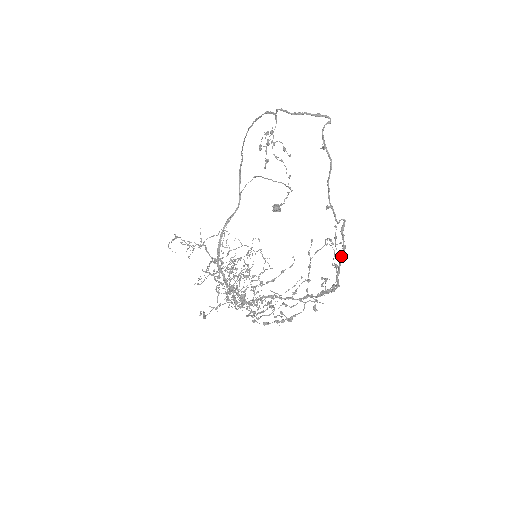
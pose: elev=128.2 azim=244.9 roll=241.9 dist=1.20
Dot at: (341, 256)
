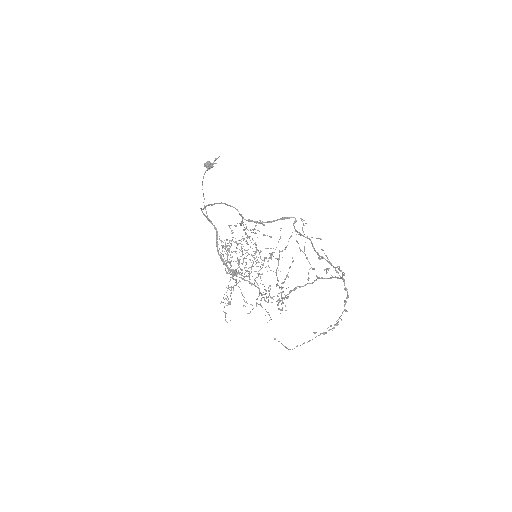
Dot at: (342, 275)
